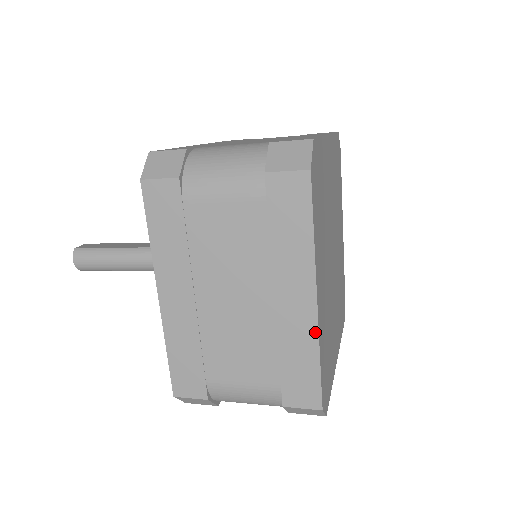
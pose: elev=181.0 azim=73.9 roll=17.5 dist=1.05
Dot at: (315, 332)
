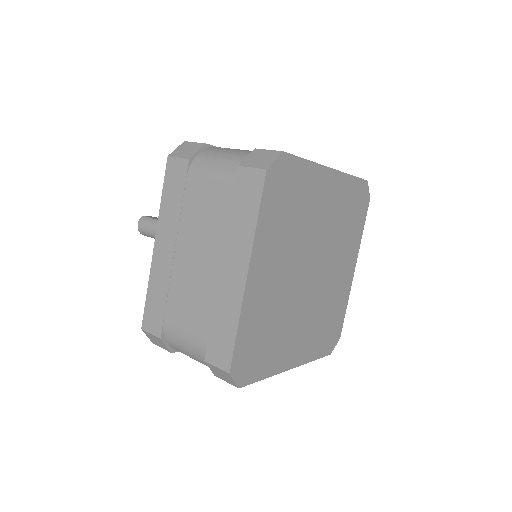
Dot at: (240, 302)
